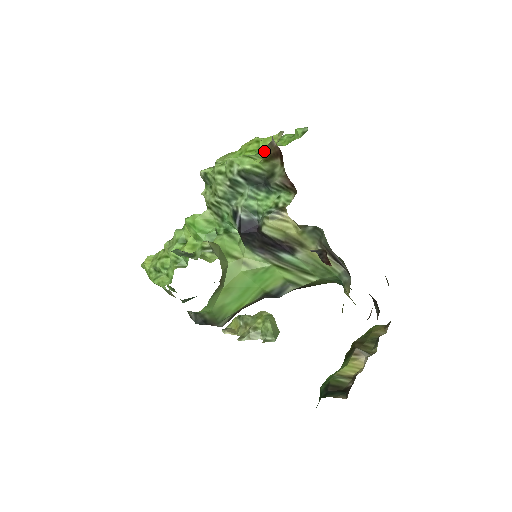
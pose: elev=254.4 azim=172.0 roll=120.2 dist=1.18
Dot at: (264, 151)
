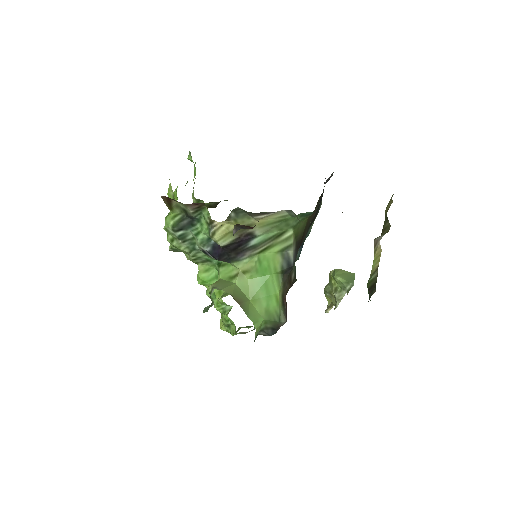
Dot at: occluded
